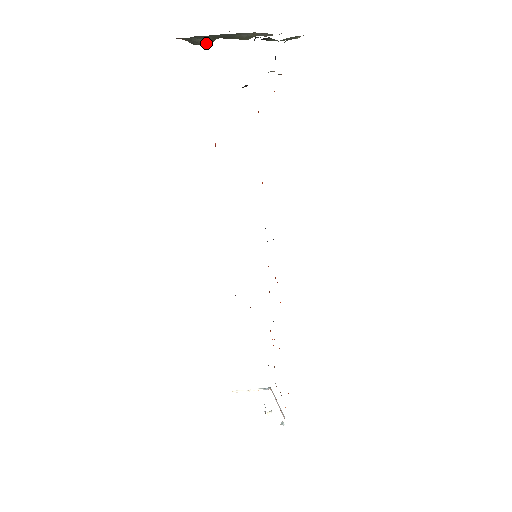
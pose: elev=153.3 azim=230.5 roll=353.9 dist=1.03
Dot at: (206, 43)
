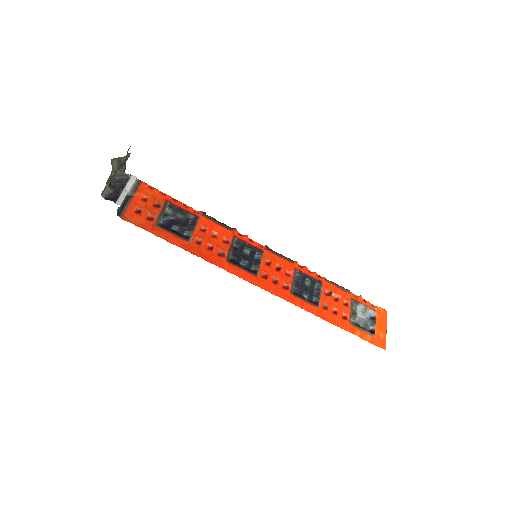
Dot at: occluded
